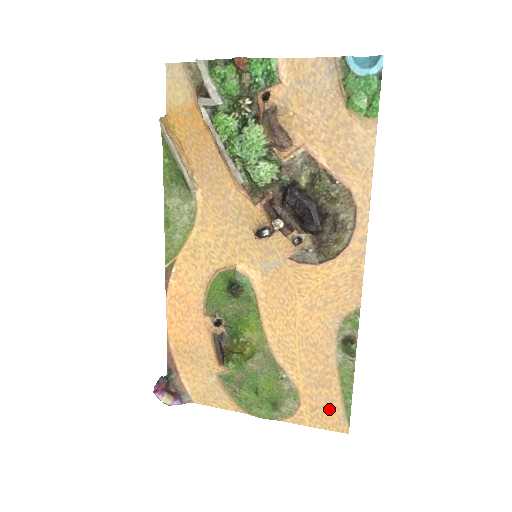
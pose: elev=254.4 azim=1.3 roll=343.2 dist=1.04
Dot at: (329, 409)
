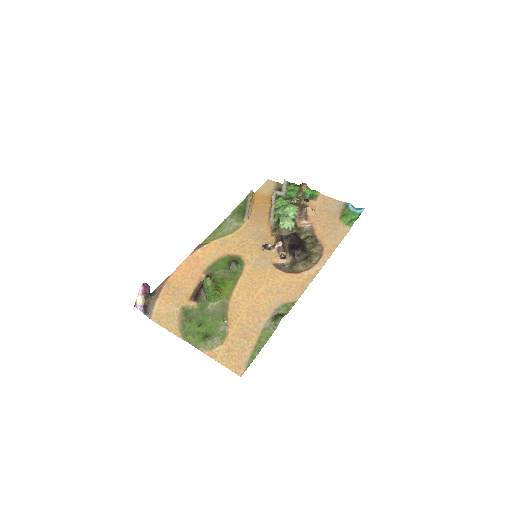
Dot at: (239, 354)
